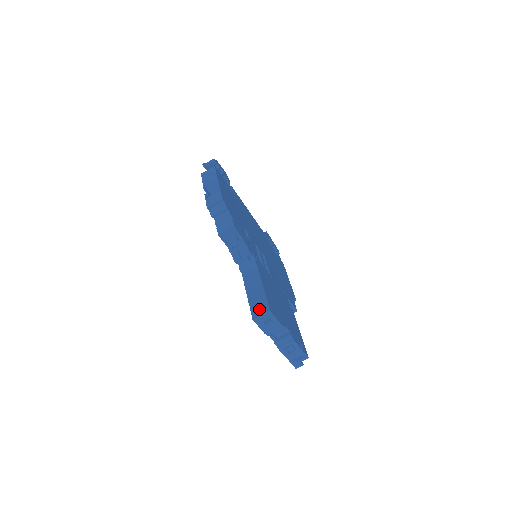
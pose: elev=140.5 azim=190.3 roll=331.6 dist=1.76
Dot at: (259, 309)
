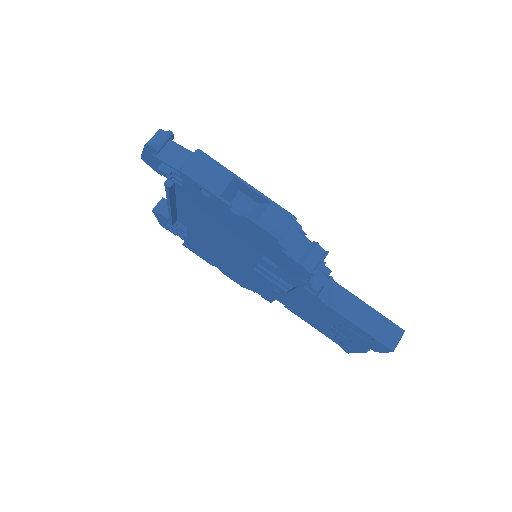
Dot at: (391, 336)
